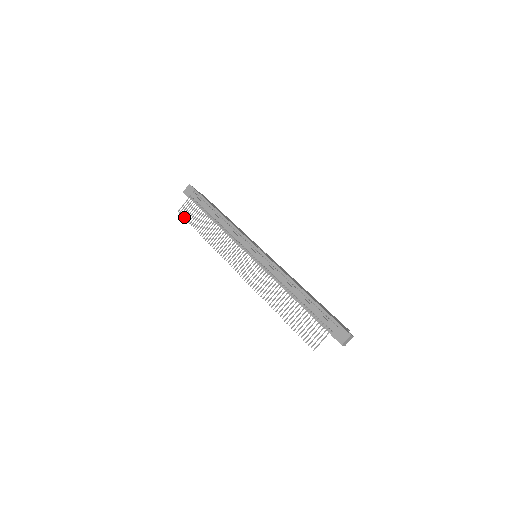
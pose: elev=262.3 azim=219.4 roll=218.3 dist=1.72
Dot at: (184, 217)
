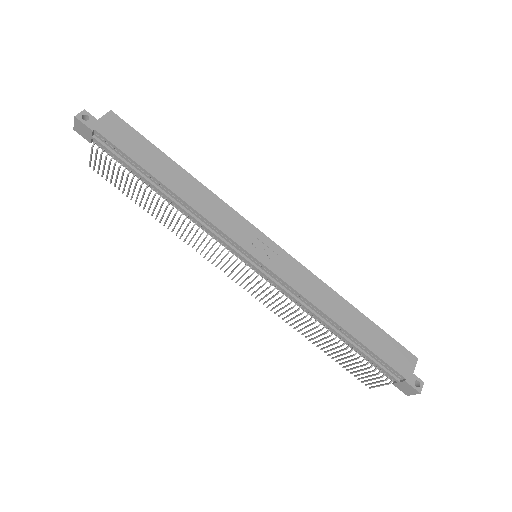
Dot at: (106, 179)
